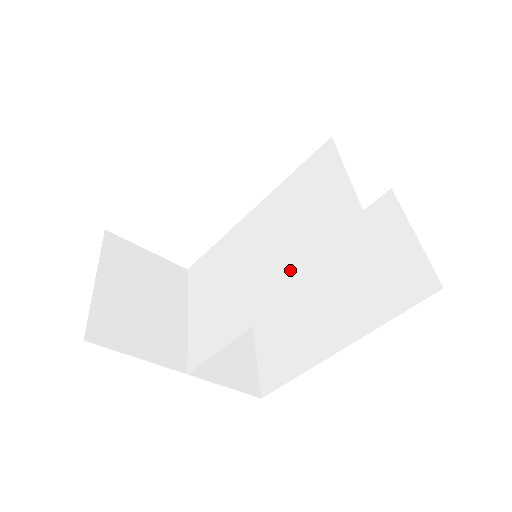
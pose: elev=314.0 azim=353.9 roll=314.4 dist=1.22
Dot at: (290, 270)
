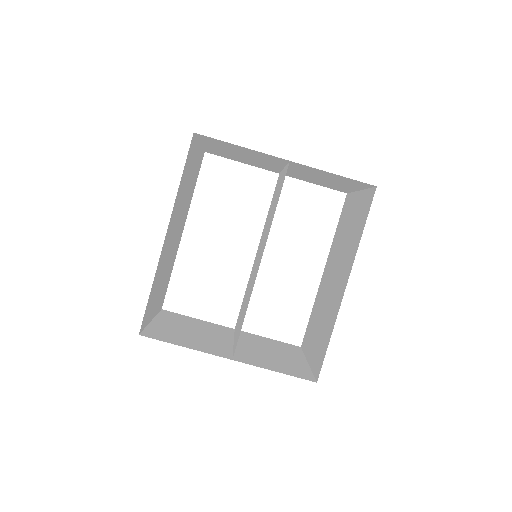
Dot at: (267, 232)
